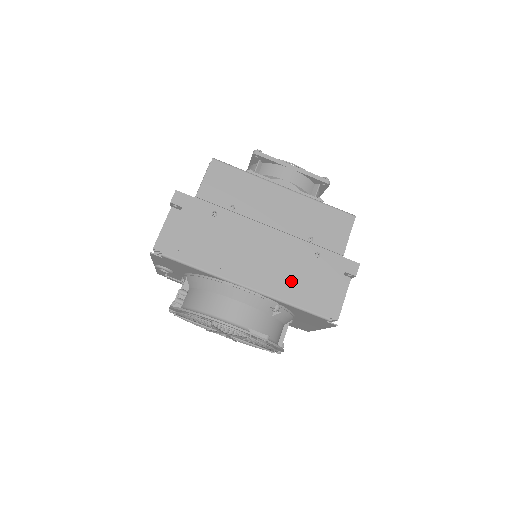
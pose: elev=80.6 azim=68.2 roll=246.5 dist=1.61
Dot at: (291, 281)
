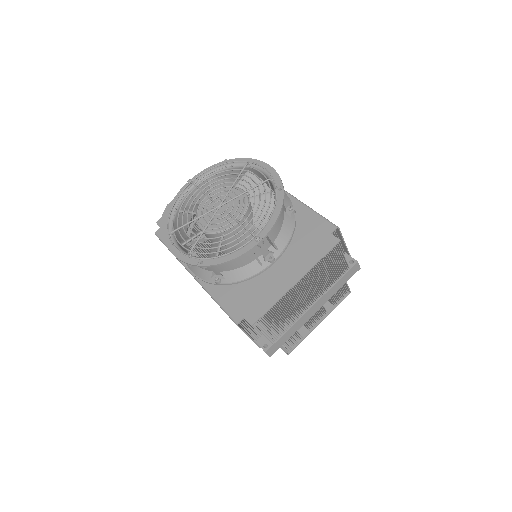
Dot at: occluded
